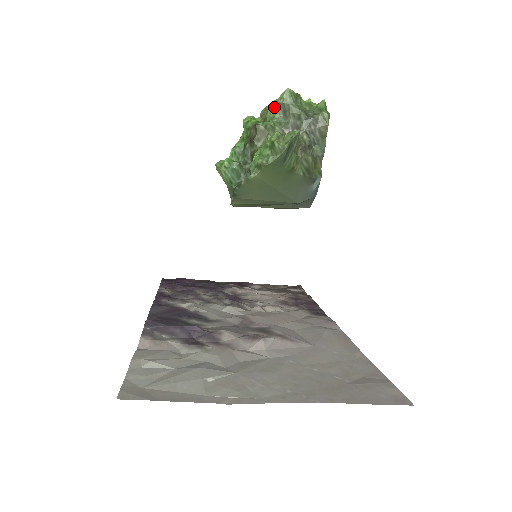
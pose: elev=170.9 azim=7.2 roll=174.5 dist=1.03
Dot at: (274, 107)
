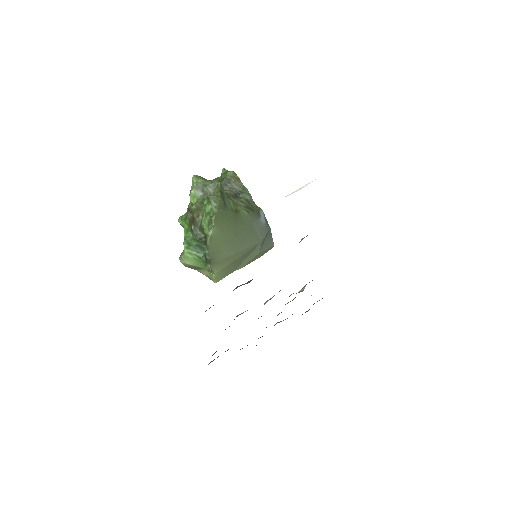
Dot at: (193, 193)
